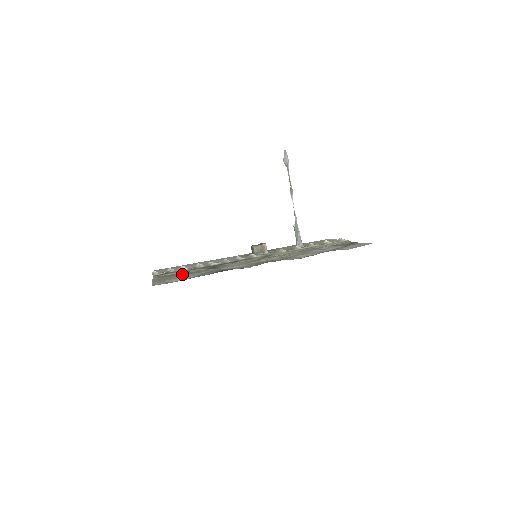
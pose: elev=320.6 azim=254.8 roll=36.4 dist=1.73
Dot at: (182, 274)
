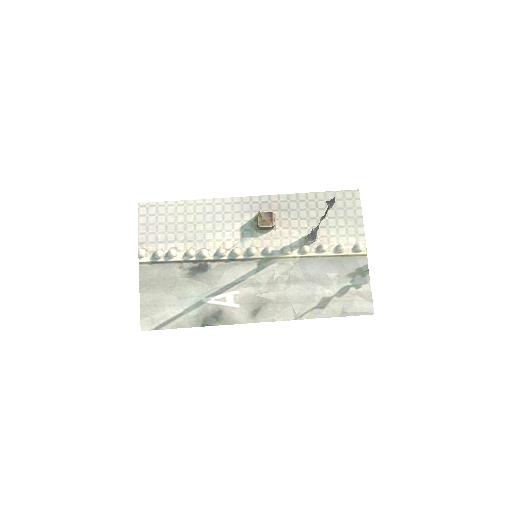
Dot at: (171, 295)
